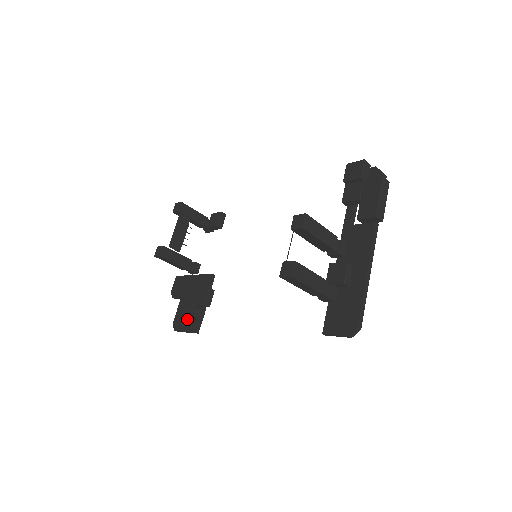
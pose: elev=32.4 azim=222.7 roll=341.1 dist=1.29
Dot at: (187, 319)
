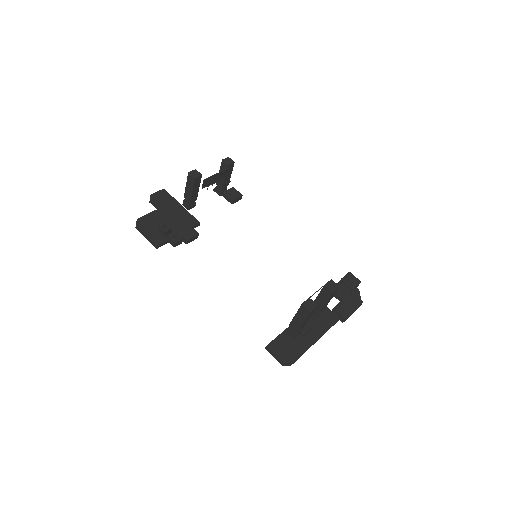
Dot at: (161, 232)
